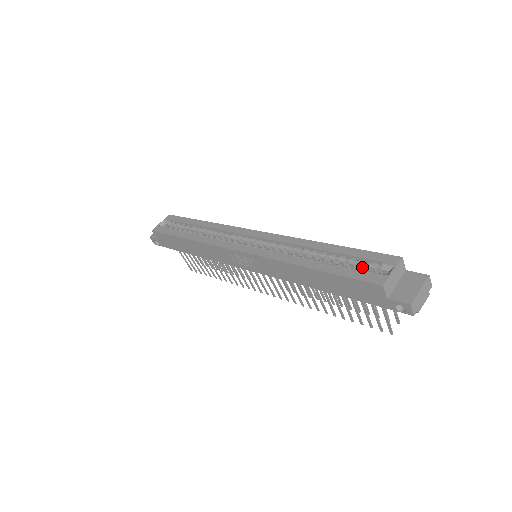
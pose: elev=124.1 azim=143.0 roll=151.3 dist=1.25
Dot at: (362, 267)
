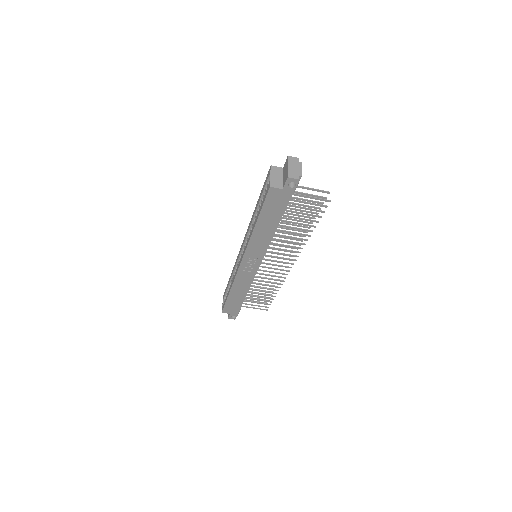
Dot at: occluded
